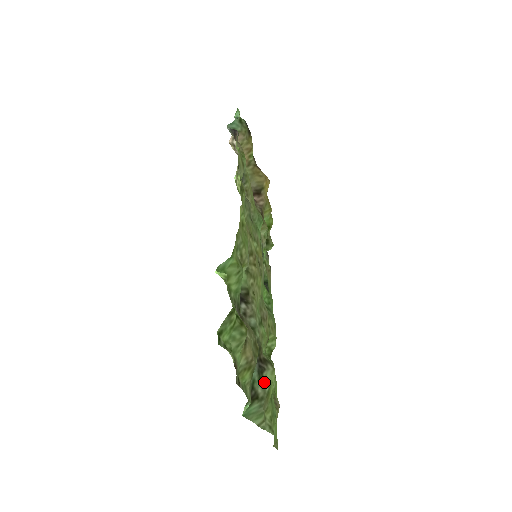
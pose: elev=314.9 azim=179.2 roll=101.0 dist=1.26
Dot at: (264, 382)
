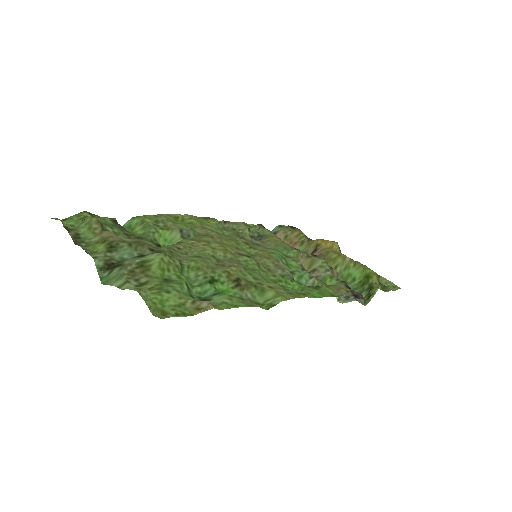
Dot at: (139, 259)
